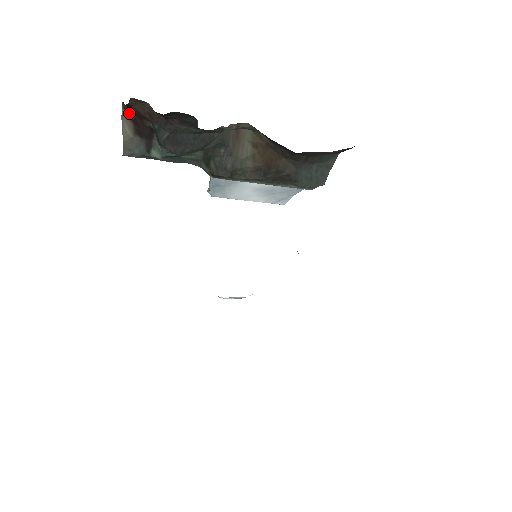
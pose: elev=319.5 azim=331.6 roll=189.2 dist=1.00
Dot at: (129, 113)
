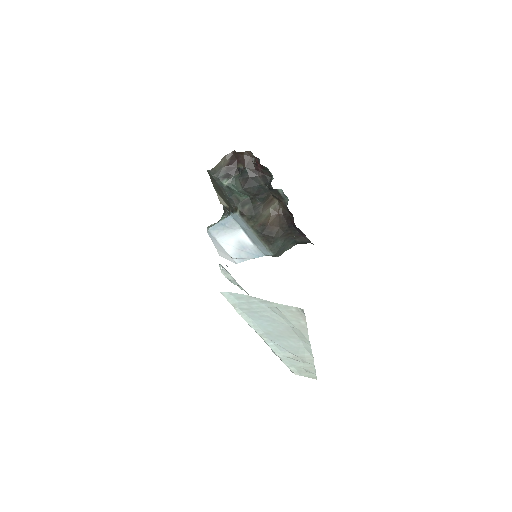
Dot at: (232, 157)
